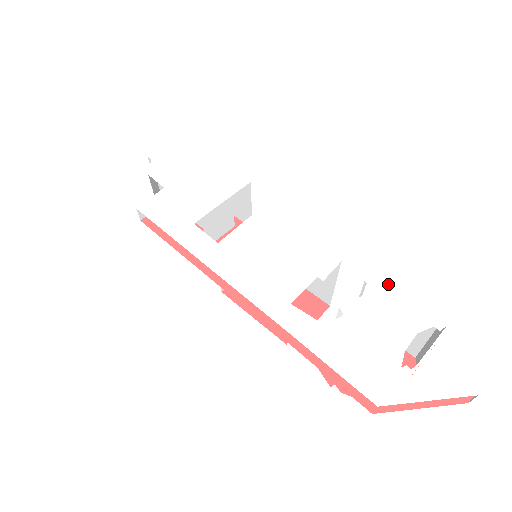
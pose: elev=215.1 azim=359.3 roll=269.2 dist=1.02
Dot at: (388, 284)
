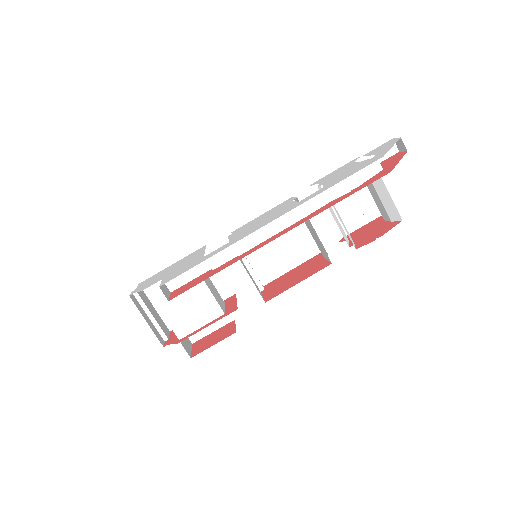
Dot at: (321, 179)
